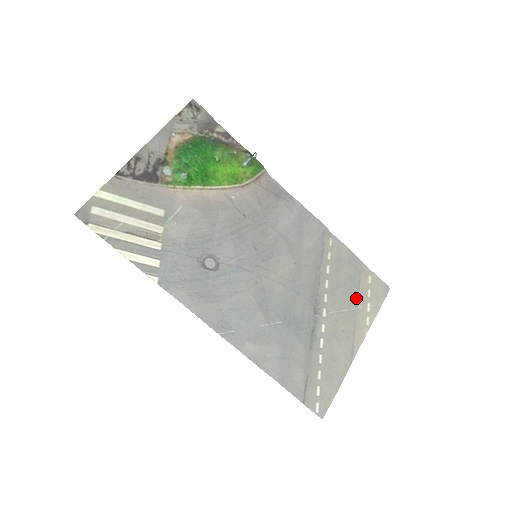
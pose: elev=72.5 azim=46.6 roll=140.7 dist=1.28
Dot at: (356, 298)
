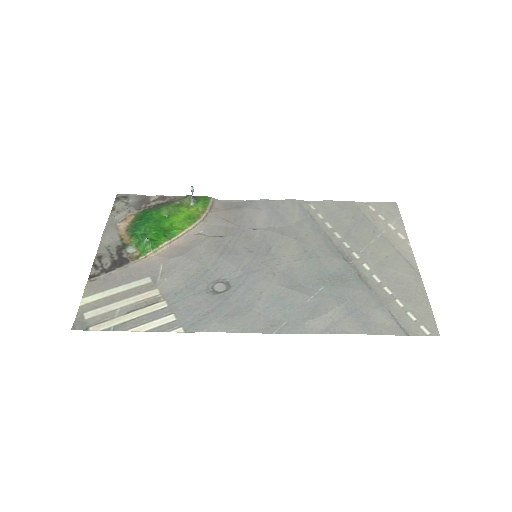
Dot at: (373, 227)
